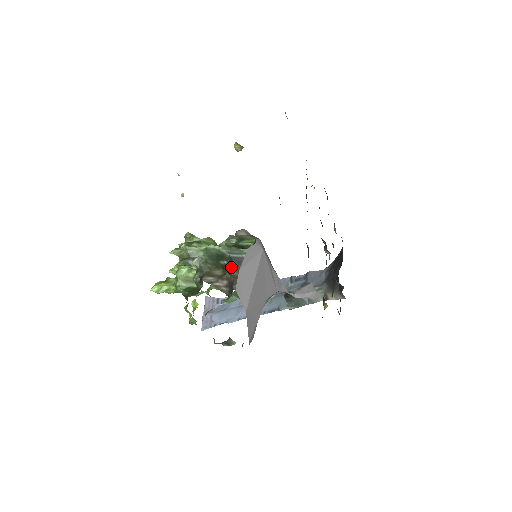
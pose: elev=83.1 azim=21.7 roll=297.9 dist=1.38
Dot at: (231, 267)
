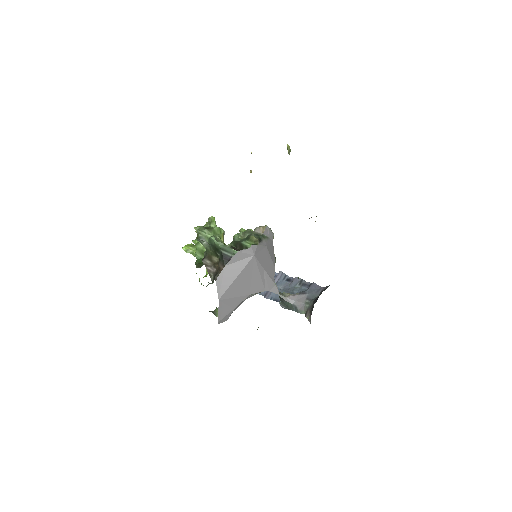
Dot at: (221, 261)
